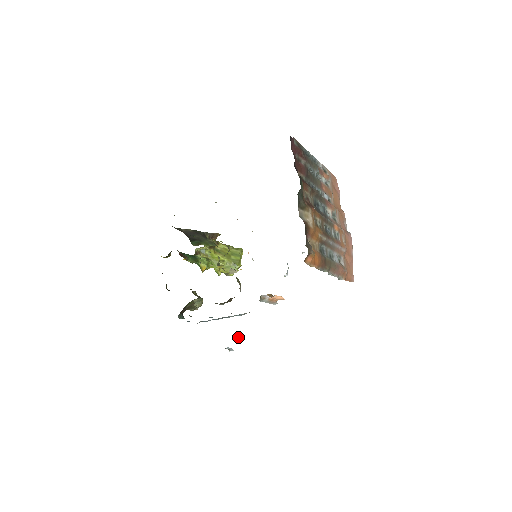
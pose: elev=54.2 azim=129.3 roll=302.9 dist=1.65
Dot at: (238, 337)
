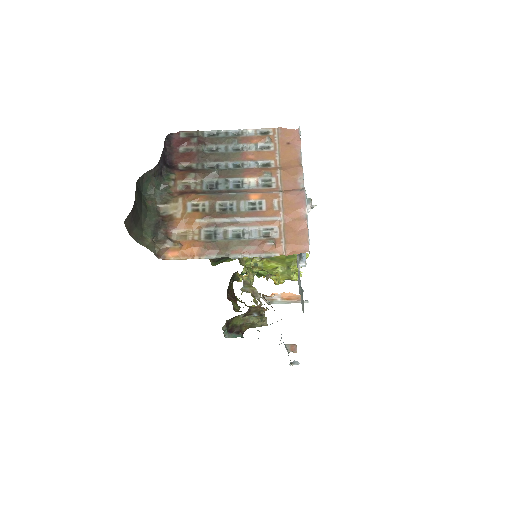
Dot at: (294, 348)
